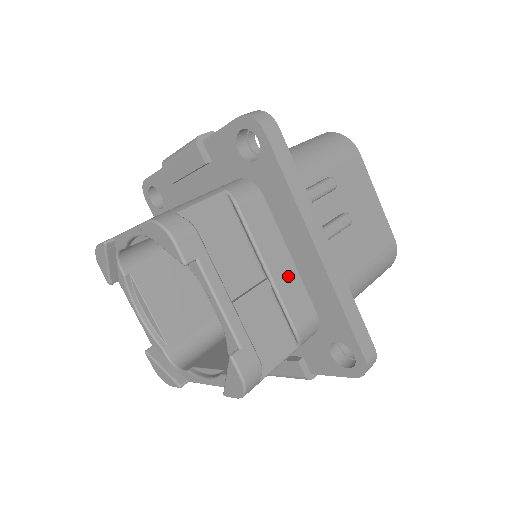
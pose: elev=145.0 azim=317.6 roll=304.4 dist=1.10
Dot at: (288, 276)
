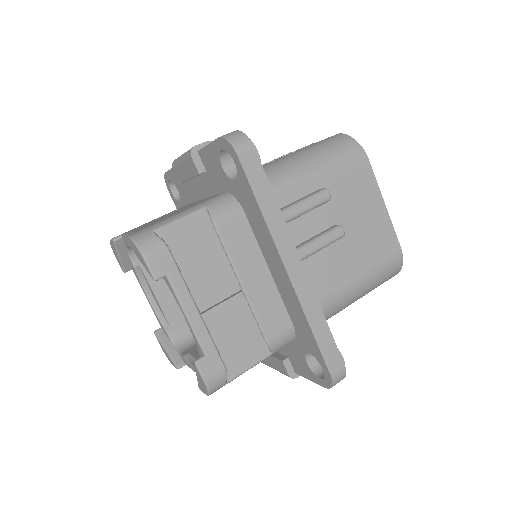
Dot at: (264, 289)
